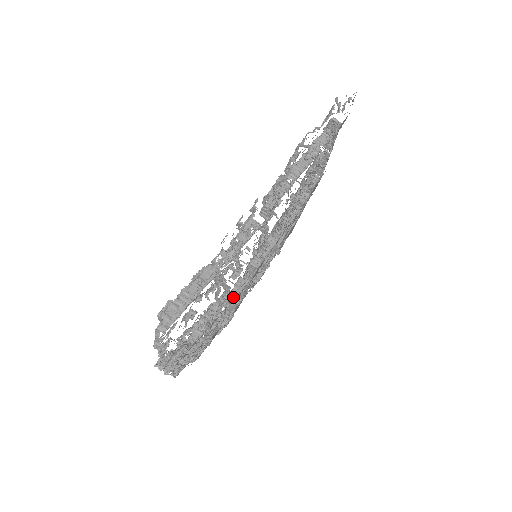
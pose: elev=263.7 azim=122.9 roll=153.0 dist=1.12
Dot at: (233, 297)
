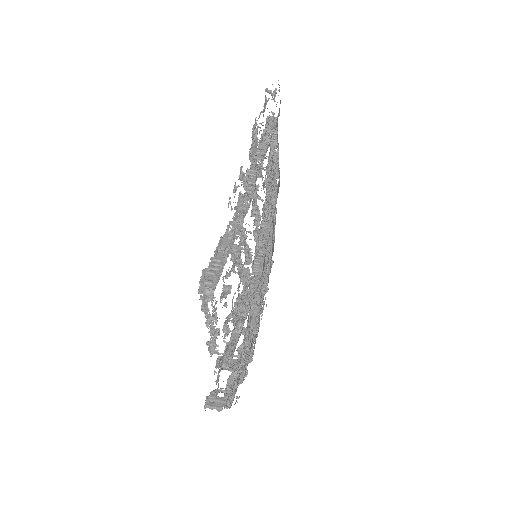
Dot at: (253, 292)
